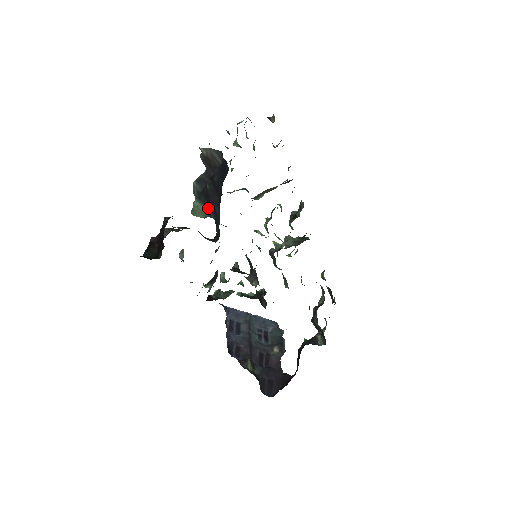
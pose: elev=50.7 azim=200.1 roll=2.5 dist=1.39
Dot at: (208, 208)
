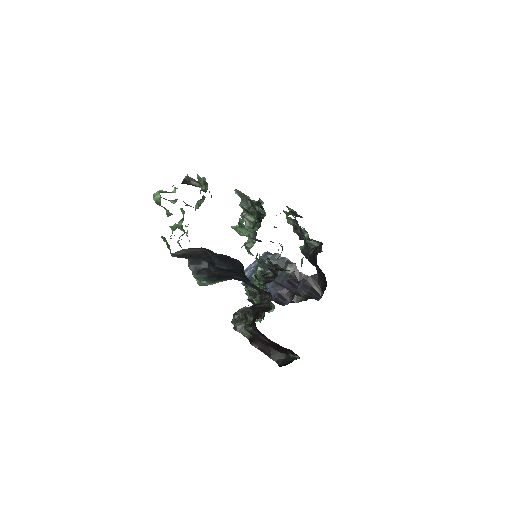
Dot at: (225, 280)
